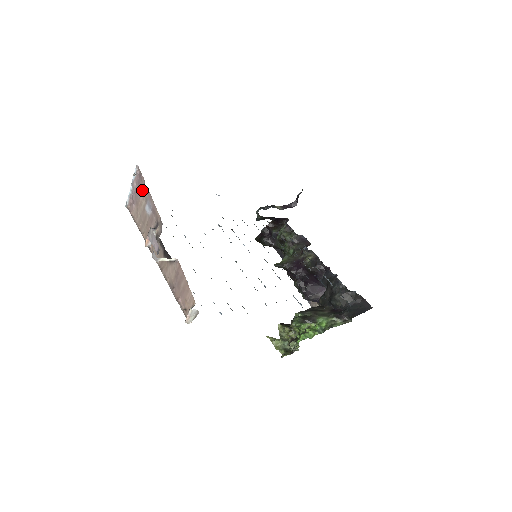
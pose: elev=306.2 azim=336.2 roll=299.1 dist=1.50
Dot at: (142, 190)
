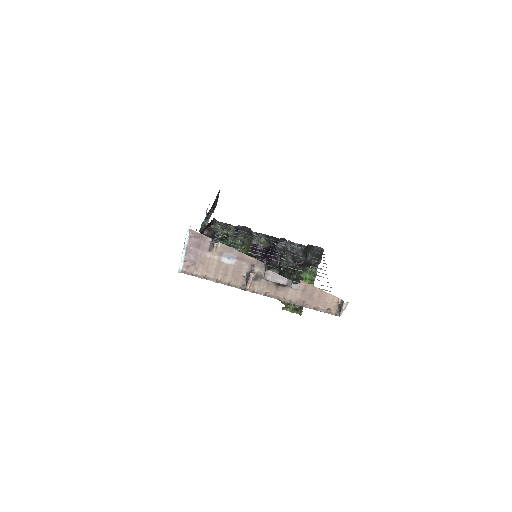
Dot at: (216, 247)
